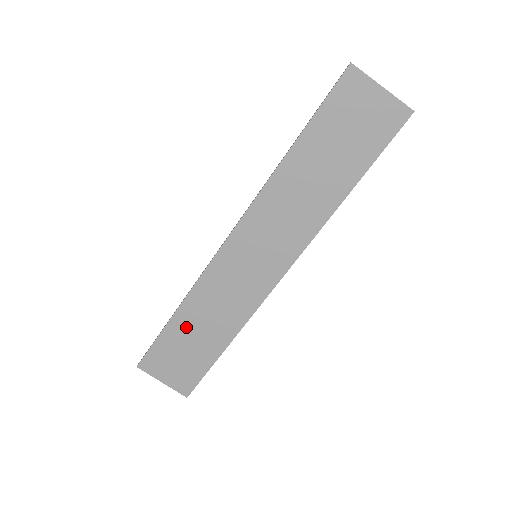
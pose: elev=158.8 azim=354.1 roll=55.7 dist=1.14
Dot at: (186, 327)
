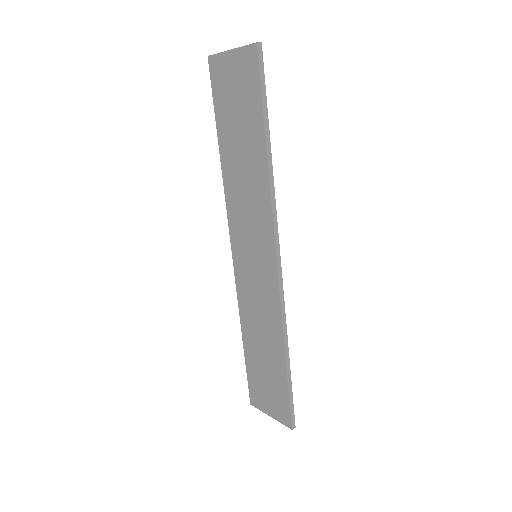
Dot at: (254, 350)
